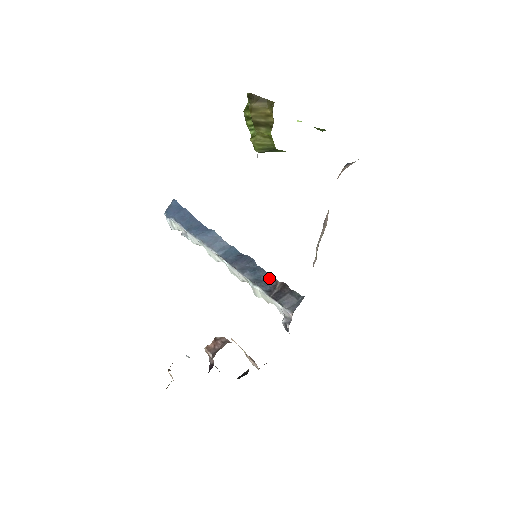
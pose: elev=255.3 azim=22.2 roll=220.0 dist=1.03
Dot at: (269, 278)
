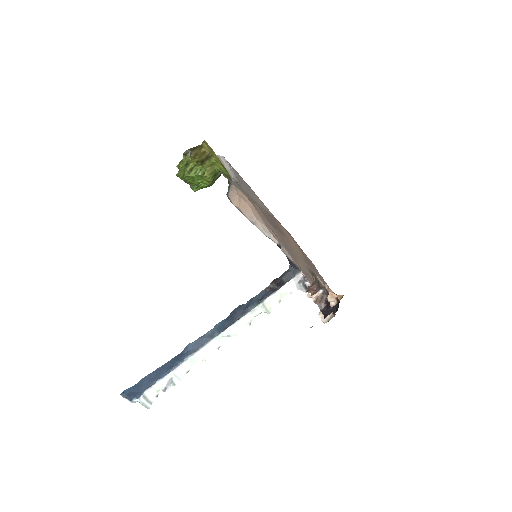
Dot at: (262, 293)
